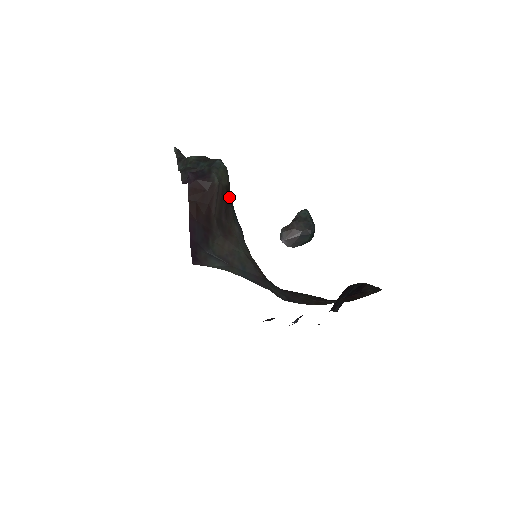
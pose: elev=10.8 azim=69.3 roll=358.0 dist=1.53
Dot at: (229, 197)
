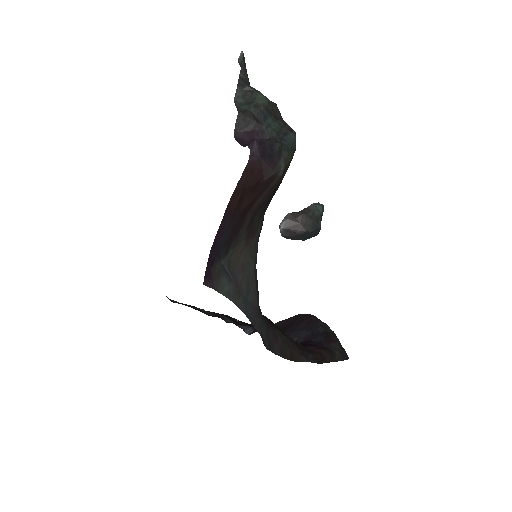
Dot at: (277, 189)
